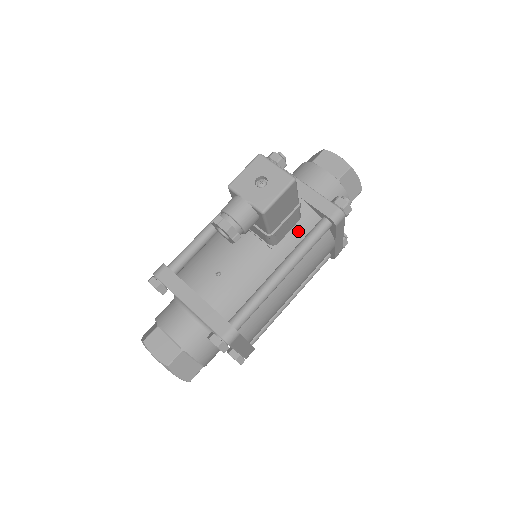
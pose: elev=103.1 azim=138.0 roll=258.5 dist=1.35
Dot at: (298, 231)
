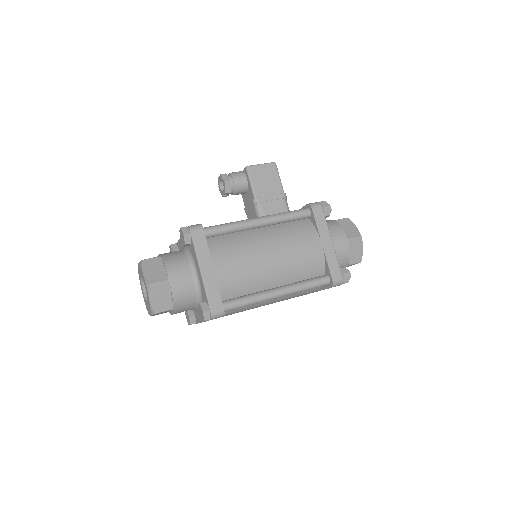
Dot at: occluded
